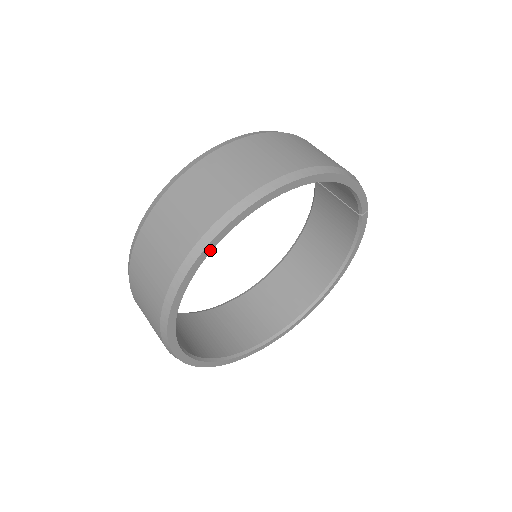
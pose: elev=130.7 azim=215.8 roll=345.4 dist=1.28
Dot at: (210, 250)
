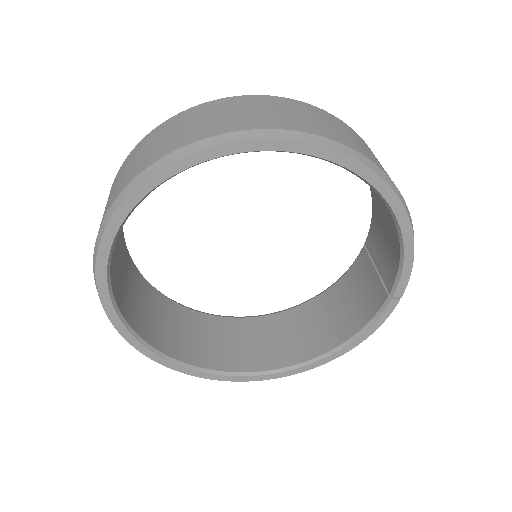
Dot at: (223, 153)
